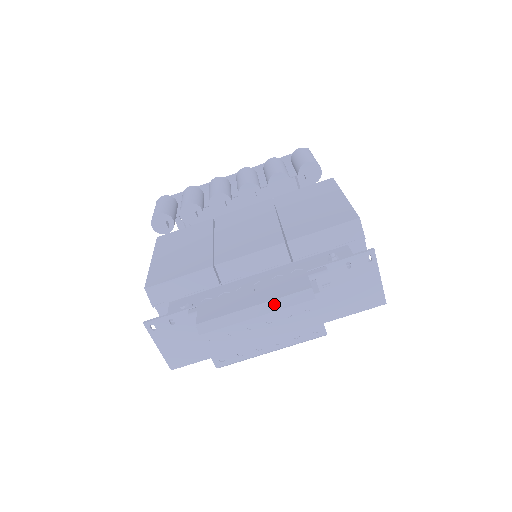
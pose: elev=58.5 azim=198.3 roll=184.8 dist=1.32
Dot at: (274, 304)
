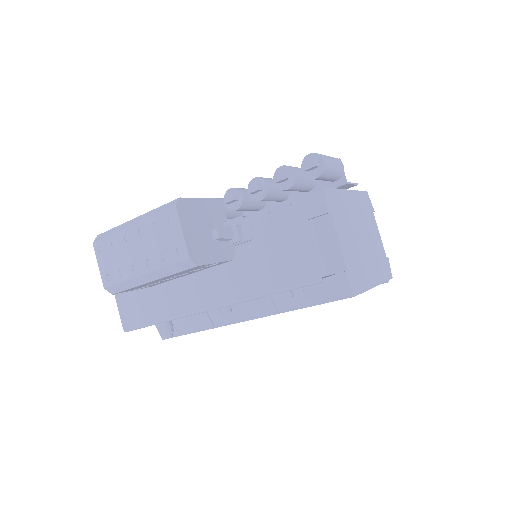
Dot at: (148, 214)
